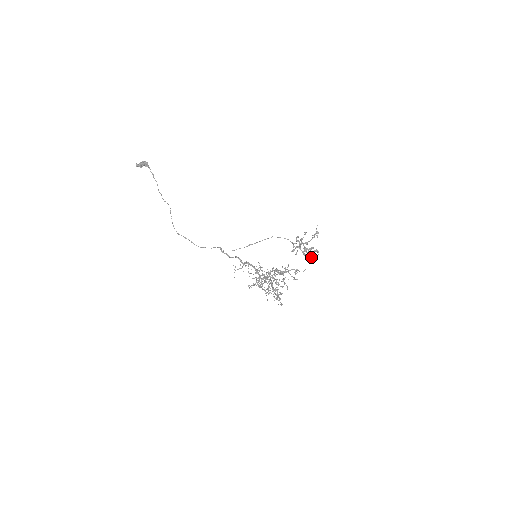
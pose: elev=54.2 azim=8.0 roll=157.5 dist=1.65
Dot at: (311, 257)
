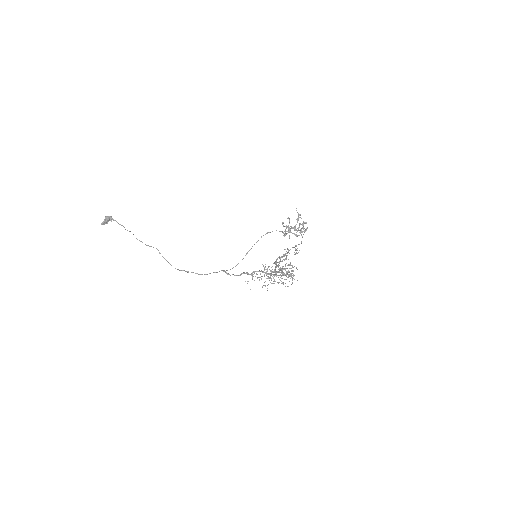
Dot at: (303, 234)
